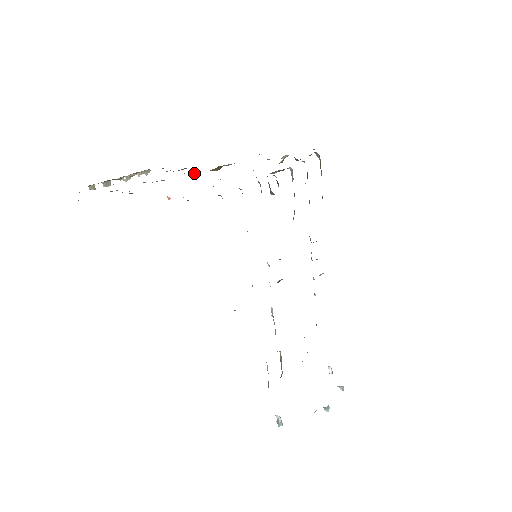
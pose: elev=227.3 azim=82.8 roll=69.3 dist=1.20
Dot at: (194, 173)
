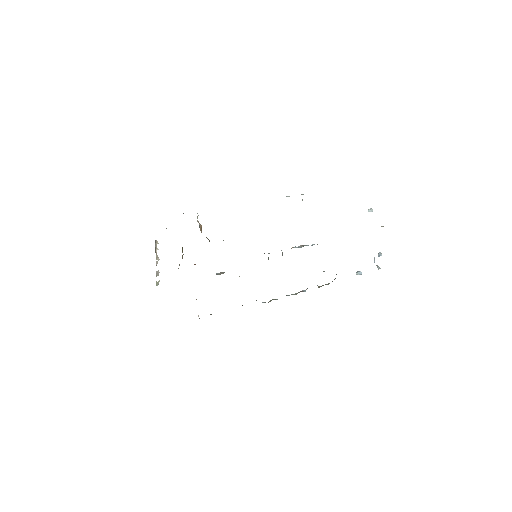
Dot at: occluded
